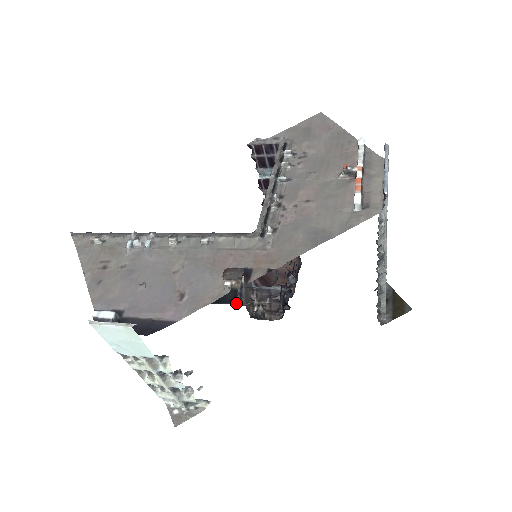
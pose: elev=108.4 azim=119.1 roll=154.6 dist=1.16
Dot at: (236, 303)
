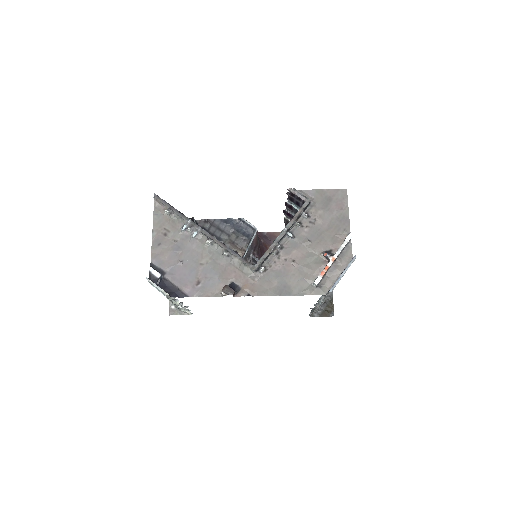
Dot at: occluded
